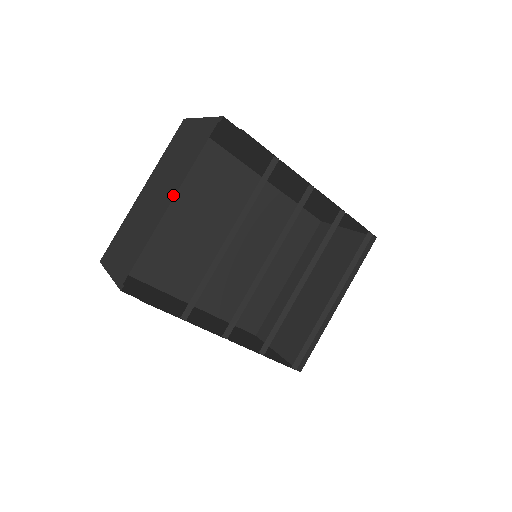
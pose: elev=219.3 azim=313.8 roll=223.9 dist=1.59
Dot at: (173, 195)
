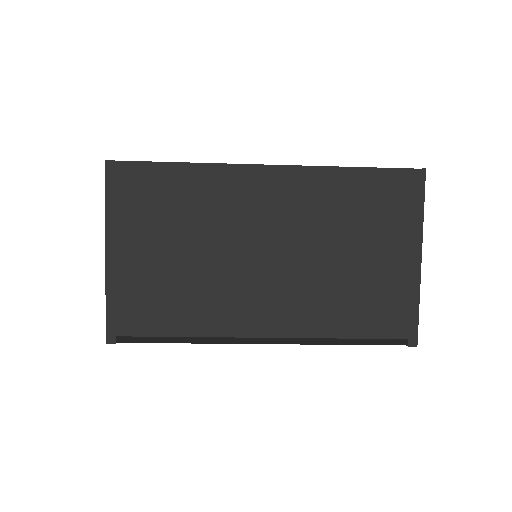
Dot at: (276, 332)
